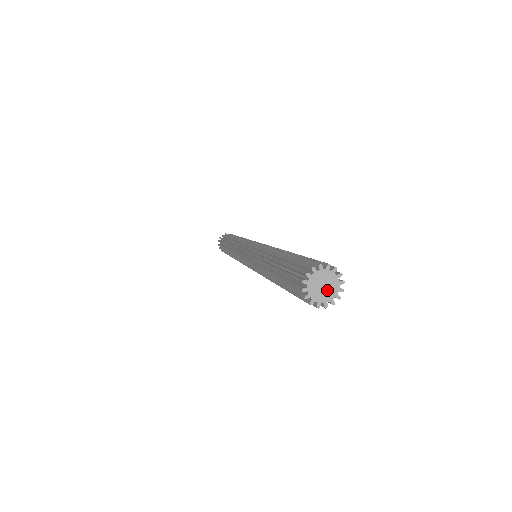
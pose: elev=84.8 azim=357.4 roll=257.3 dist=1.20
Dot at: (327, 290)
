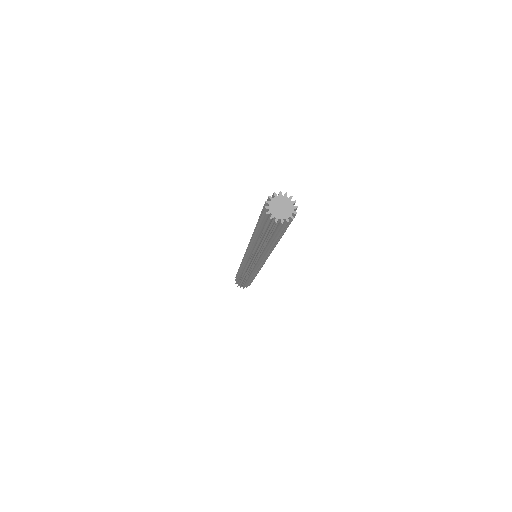
Dot at: (285, 208)
